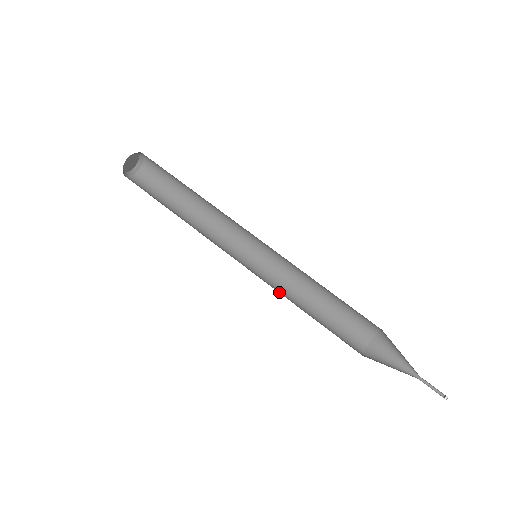
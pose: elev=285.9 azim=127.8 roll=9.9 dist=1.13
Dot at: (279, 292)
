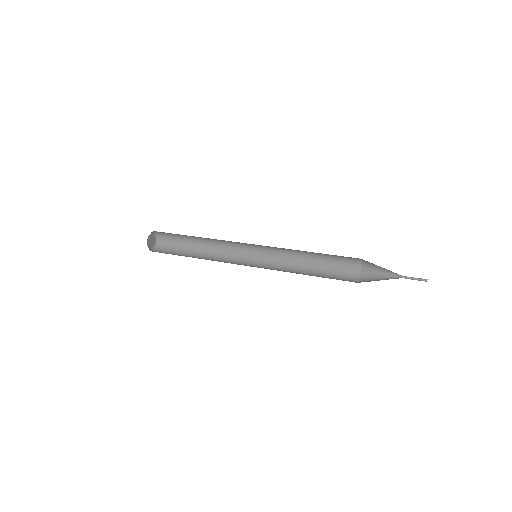
Dot at: occluded
